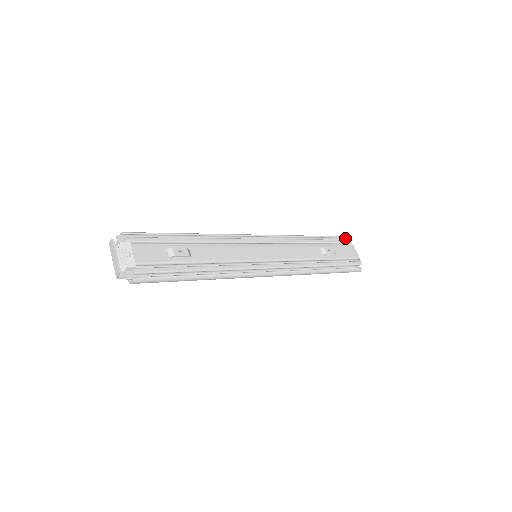
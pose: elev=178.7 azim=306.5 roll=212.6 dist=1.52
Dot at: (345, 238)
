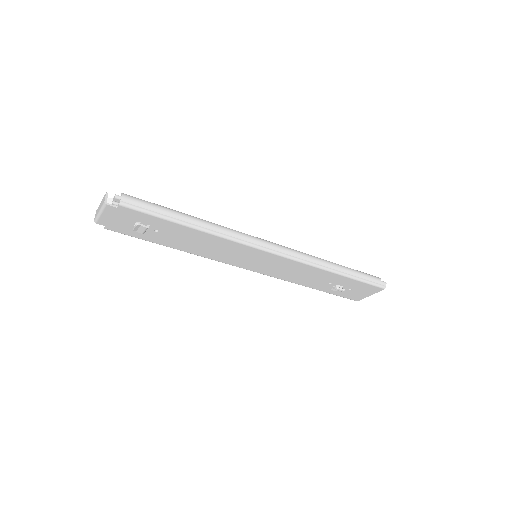
Dot at: occluded
